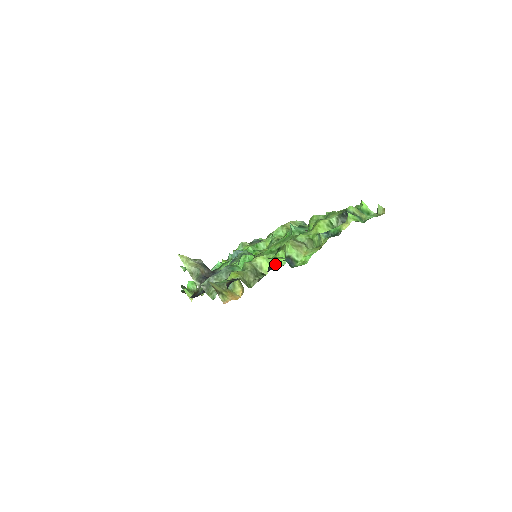
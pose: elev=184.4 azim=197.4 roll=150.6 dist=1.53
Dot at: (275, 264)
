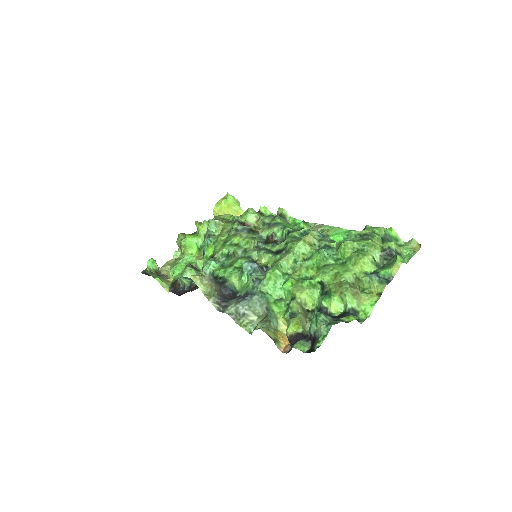
Dot at: (331, 310)
